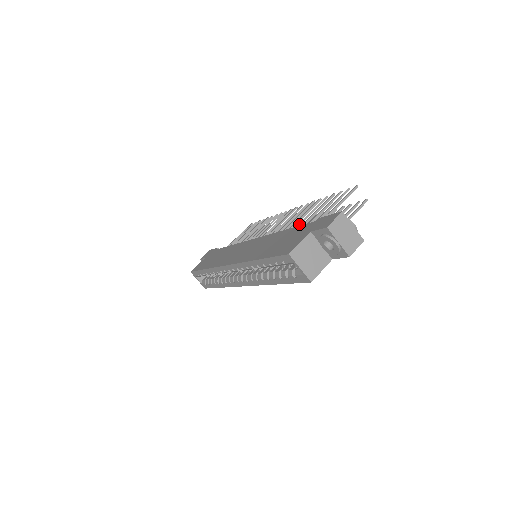
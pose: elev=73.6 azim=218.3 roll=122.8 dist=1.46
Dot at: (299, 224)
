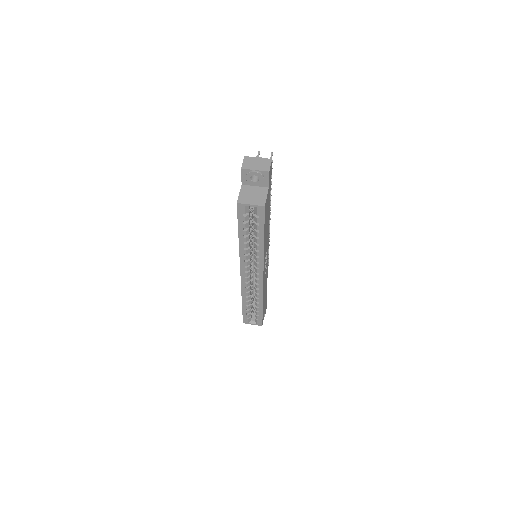
Dot at: occluded
